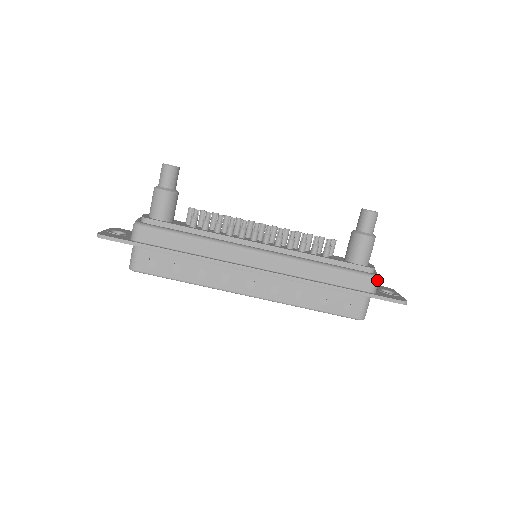
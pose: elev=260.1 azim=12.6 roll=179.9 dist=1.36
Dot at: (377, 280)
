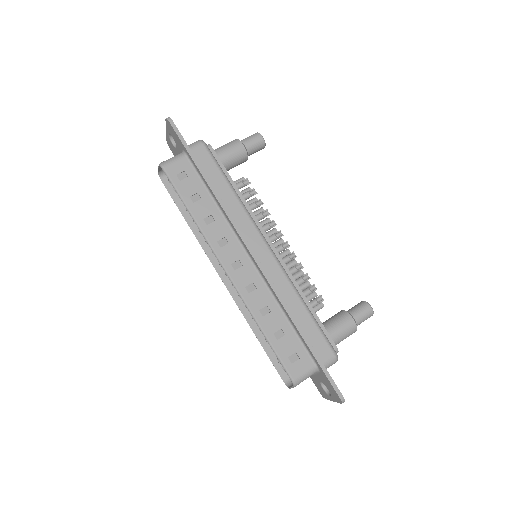
Dot at: (335, 359)
